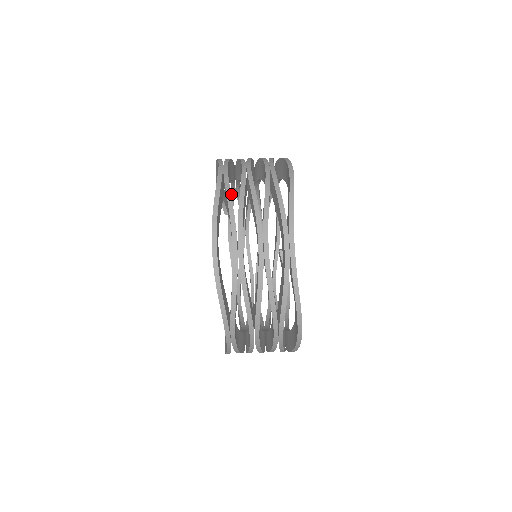
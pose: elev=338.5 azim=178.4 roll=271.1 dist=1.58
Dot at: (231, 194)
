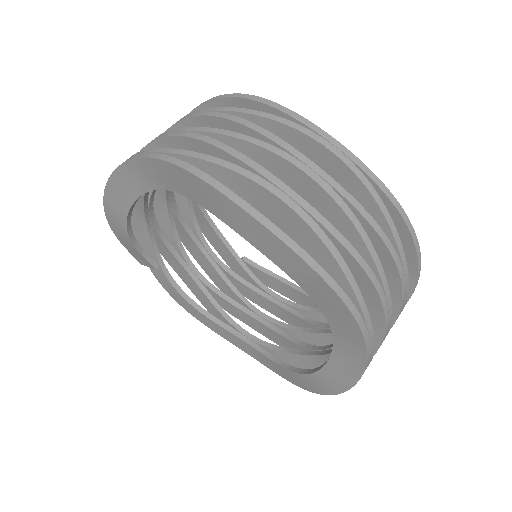
Dot at: (146, 231)
